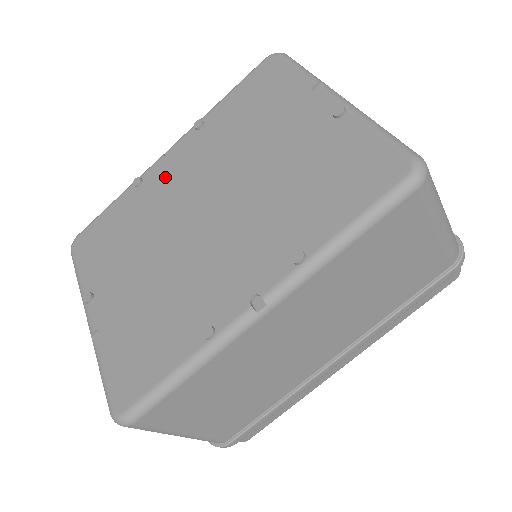
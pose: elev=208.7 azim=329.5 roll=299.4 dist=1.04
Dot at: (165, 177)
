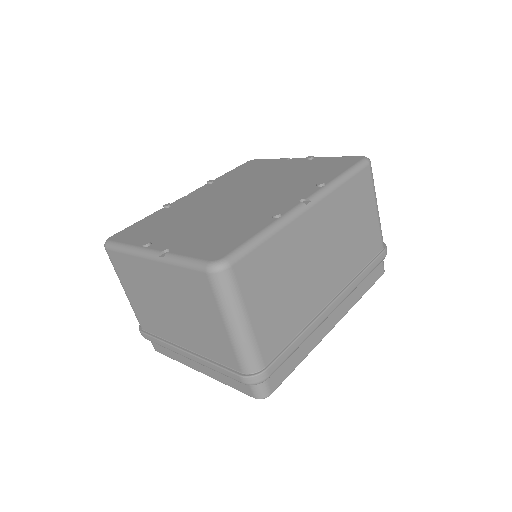
Dot at: (193, 199)
